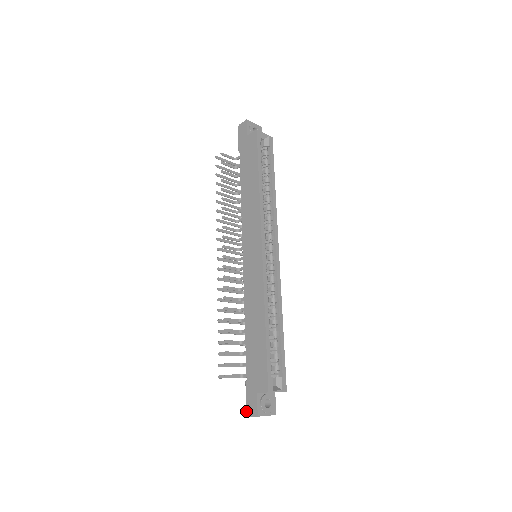
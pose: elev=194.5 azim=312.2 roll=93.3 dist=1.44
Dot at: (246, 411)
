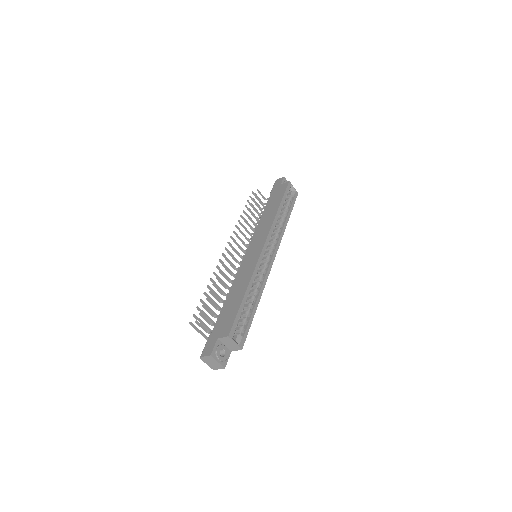
Dot at: (201, 354)
